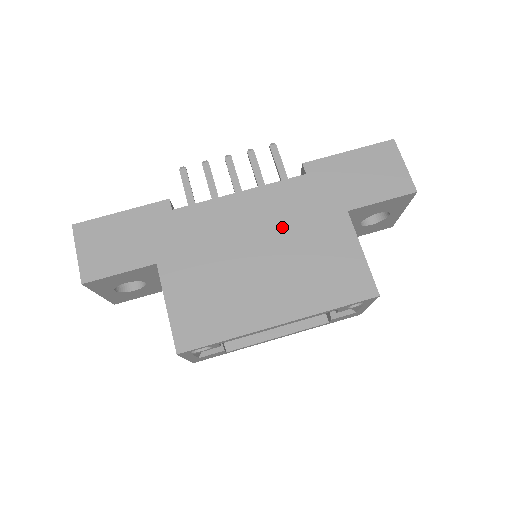
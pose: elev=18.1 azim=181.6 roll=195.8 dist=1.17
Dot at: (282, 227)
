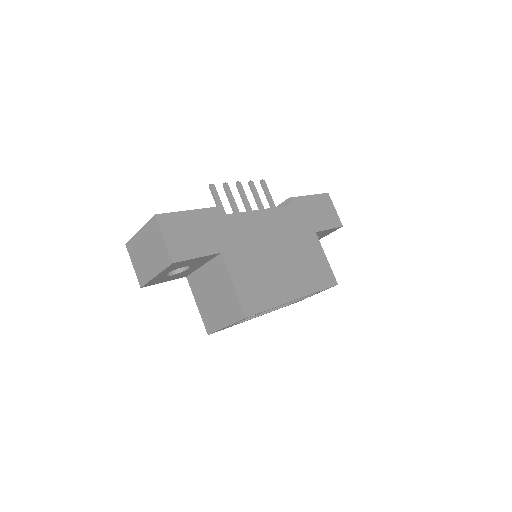
Dot at: (287, 237)
